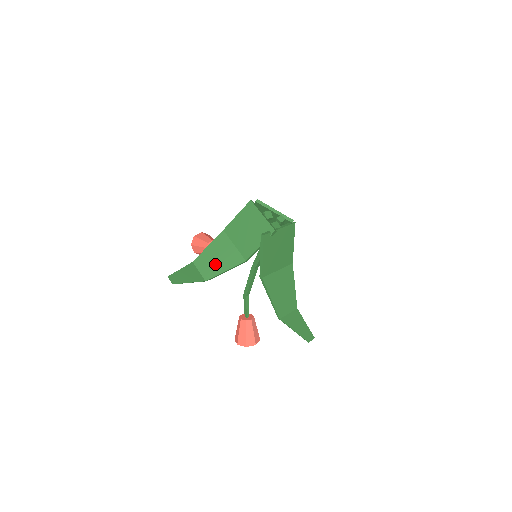
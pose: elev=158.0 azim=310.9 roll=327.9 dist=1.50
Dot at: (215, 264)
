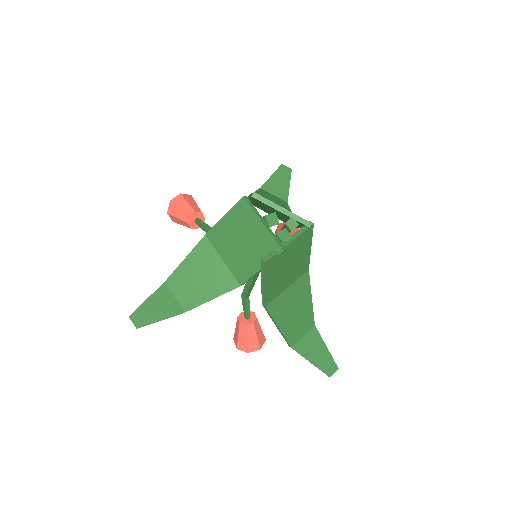
Dot at: (196, 288)
